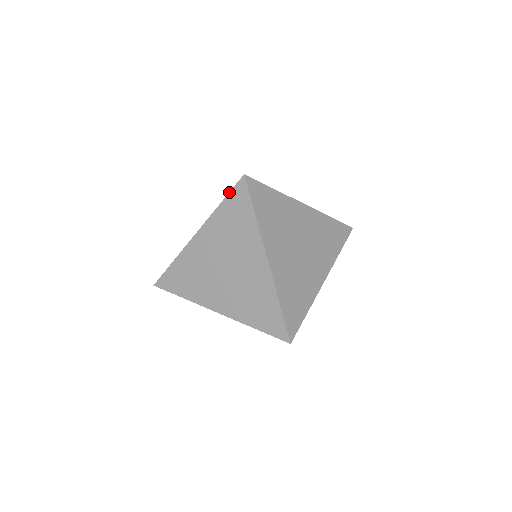
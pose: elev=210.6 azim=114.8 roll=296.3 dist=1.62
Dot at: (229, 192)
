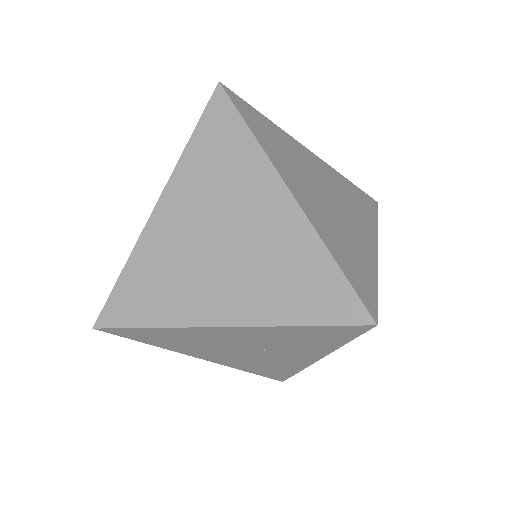
Dot at: occluded
